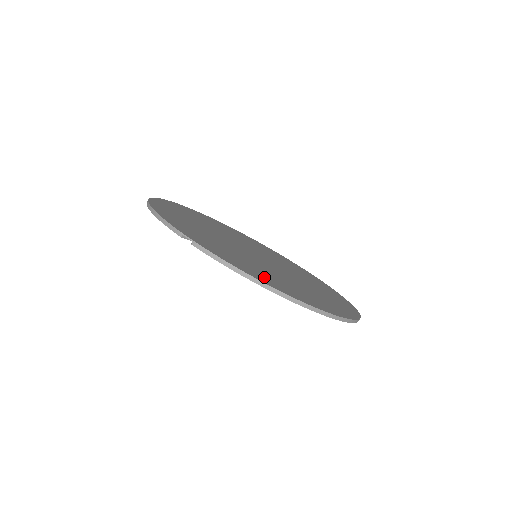
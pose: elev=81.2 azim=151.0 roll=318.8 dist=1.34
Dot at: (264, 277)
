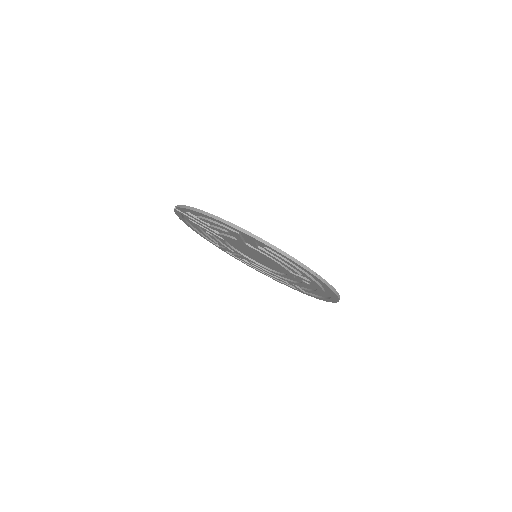
Dot at: occluded
